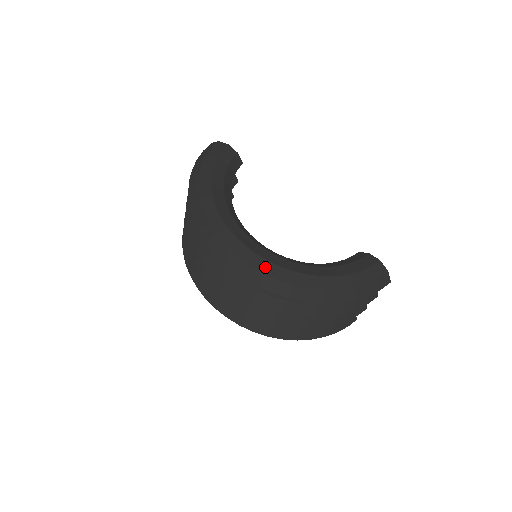
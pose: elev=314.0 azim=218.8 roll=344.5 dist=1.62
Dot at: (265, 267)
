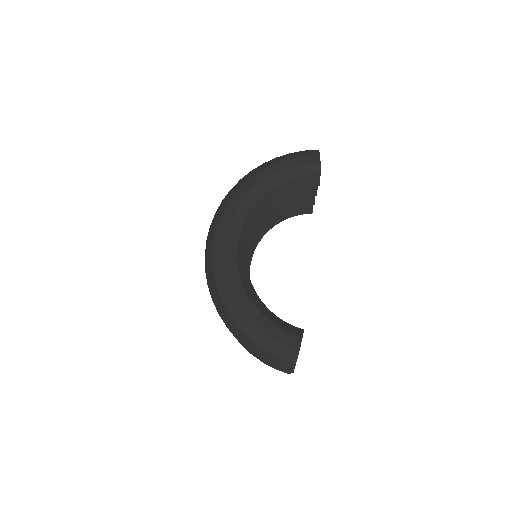
Dot at: (219, 264)
